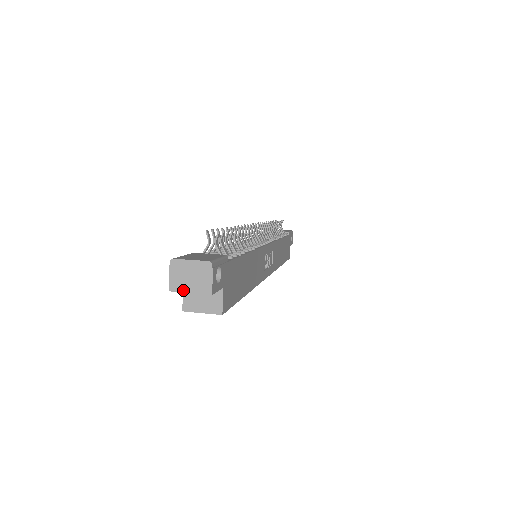
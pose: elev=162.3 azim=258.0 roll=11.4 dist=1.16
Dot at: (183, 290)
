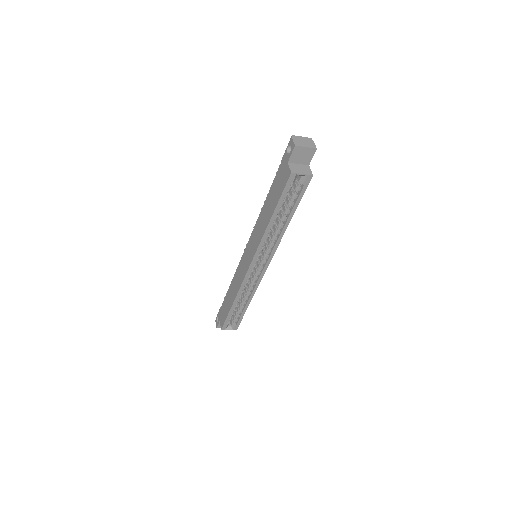
Dot at: (302, 146)
